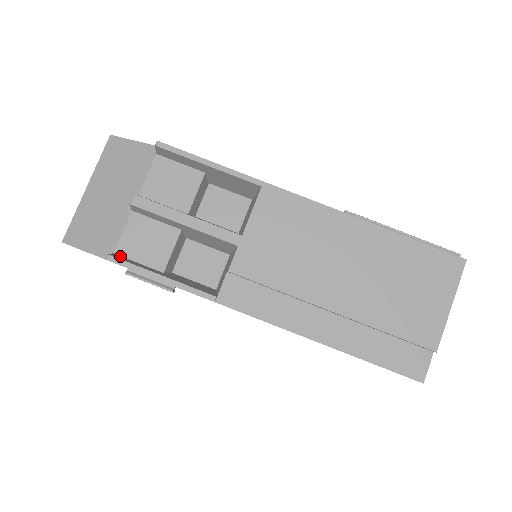
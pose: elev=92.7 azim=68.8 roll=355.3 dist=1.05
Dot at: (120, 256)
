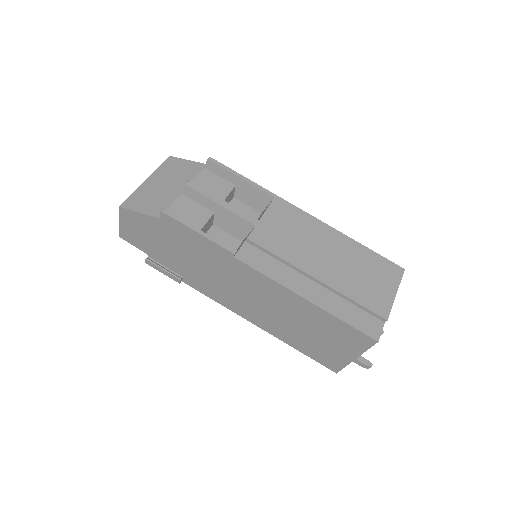
Dot at: occluded
